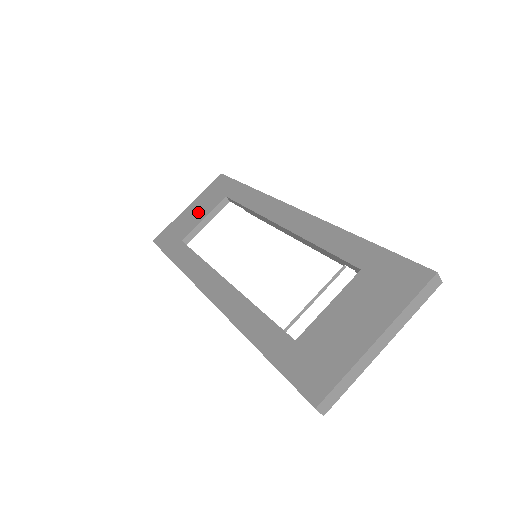
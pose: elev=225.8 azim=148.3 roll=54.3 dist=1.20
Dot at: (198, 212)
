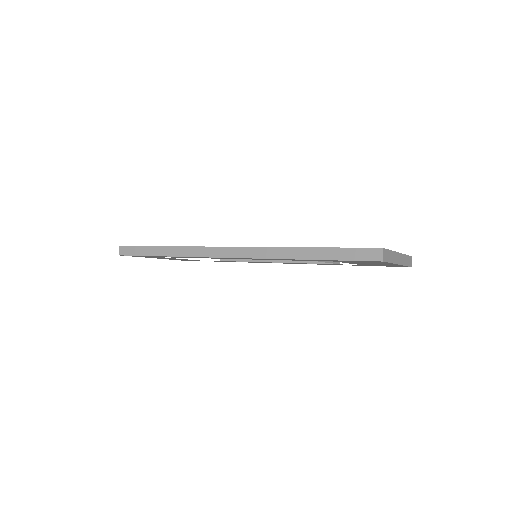
Dot at: occluded
